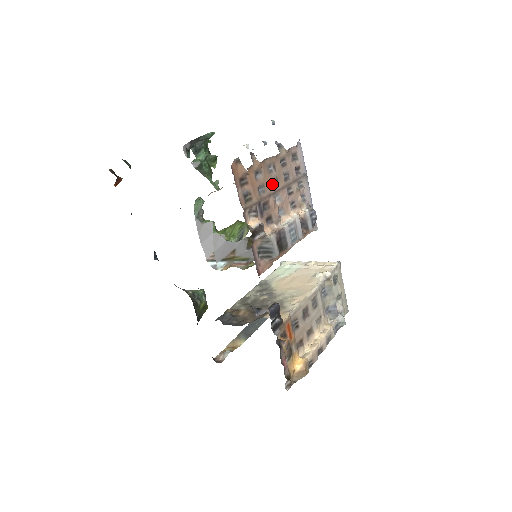
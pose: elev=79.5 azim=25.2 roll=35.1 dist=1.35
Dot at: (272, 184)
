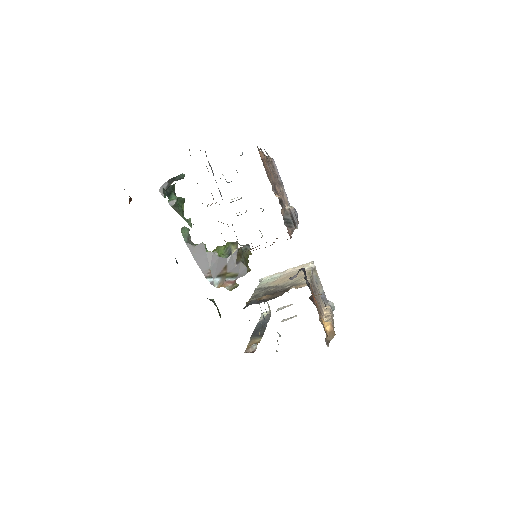
Dot at: occluded
